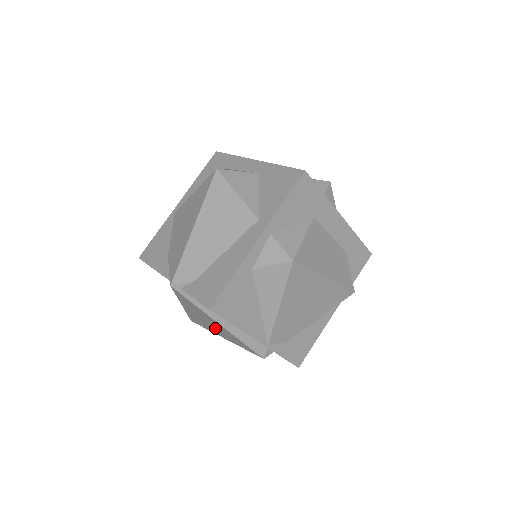
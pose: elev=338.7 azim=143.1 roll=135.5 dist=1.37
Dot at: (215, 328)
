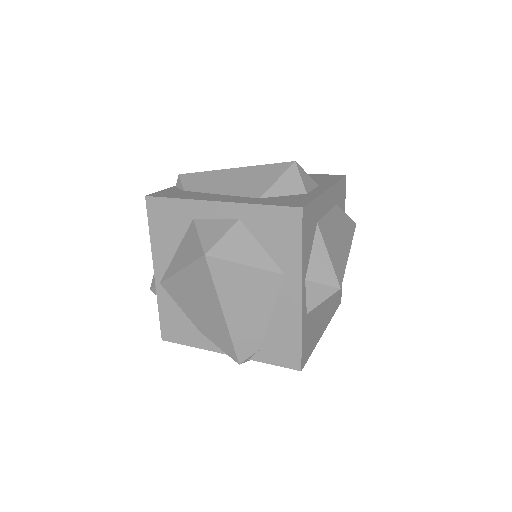
Dot at: occluded
